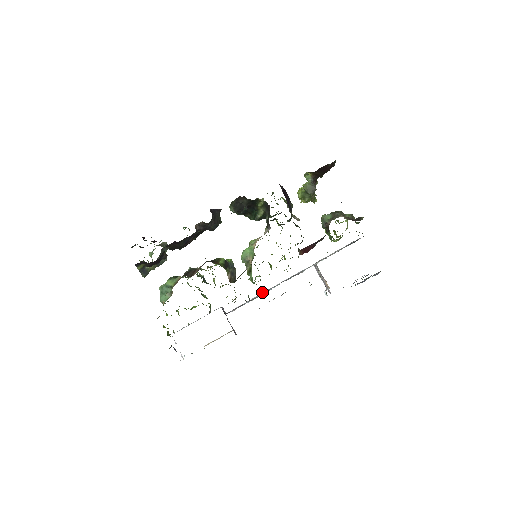
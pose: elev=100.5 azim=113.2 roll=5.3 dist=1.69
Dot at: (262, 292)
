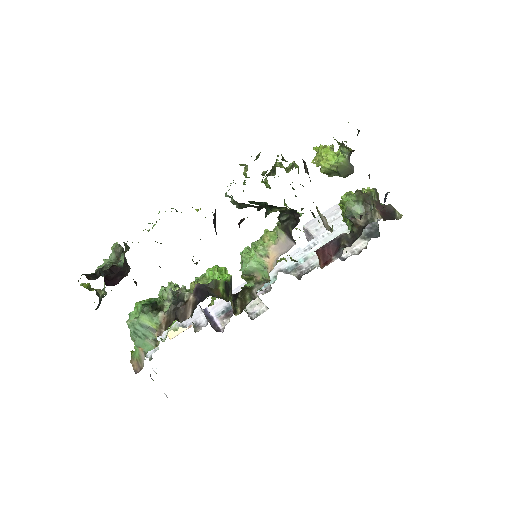
Dot at: (263, 303)
